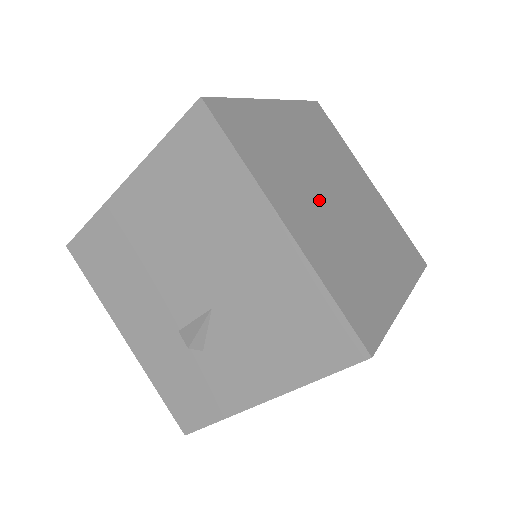
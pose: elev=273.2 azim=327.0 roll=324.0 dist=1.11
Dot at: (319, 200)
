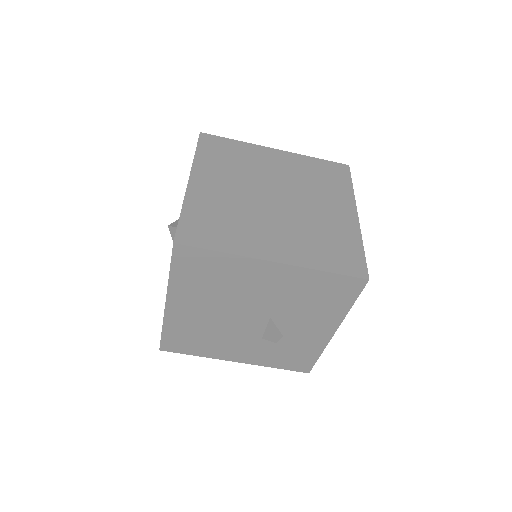
Dot at: (270, 216)
